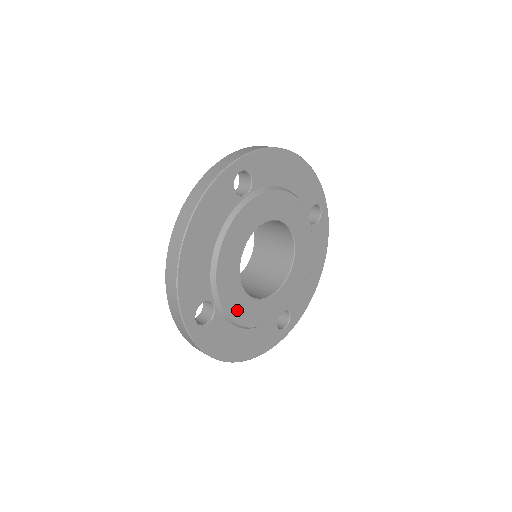
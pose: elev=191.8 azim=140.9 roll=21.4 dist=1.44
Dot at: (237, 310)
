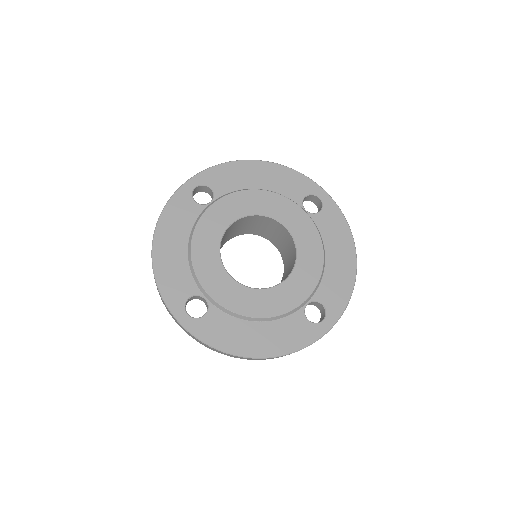
Dot at: (233, 301)
